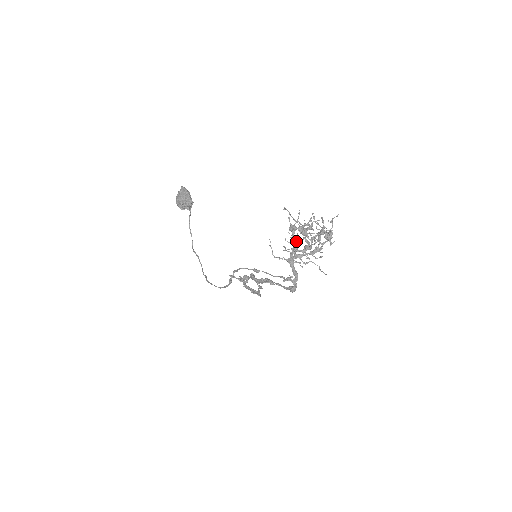
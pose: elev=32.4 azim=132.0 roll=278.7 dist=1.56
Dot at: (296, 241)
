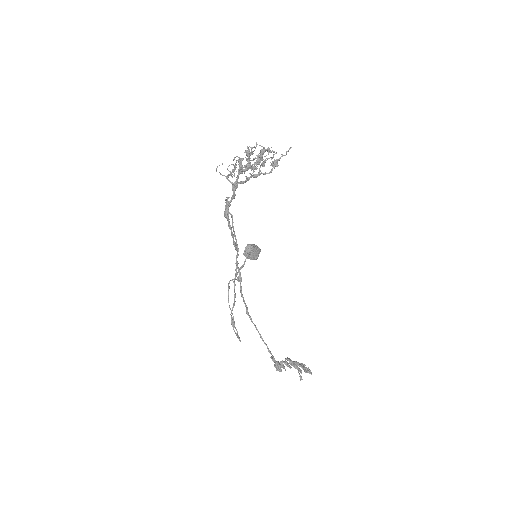
Dot at: (239, 160)
